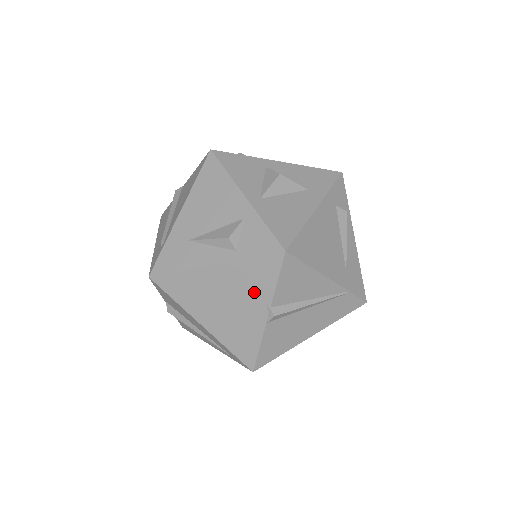
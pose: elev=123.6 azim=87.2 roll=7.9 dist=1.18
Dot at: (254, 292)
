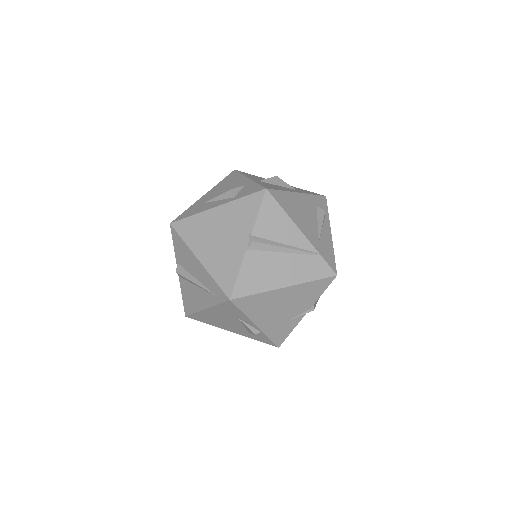
Dot at: (241, 224)
